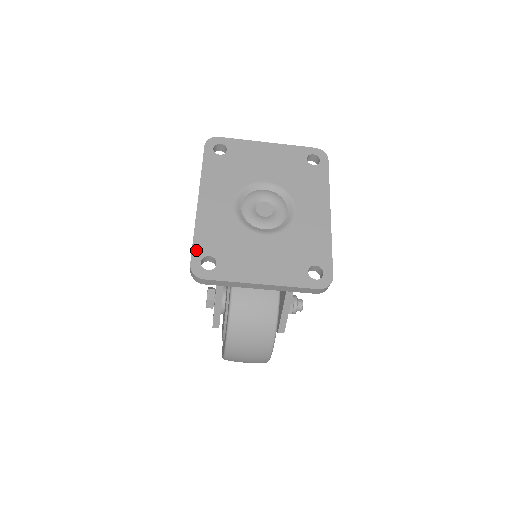
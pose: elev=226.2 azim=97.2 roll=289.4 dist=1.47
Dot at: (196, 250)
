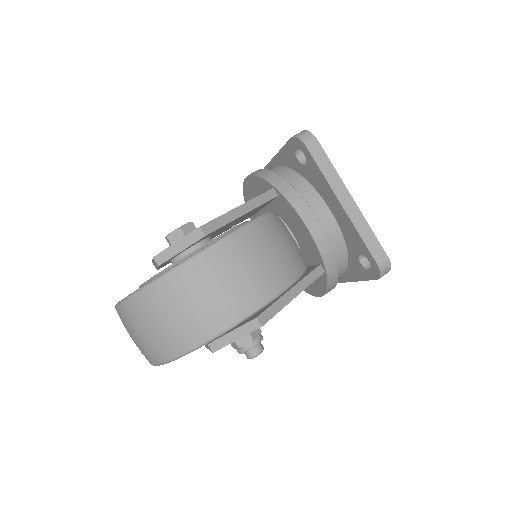
Dot at: occluded
